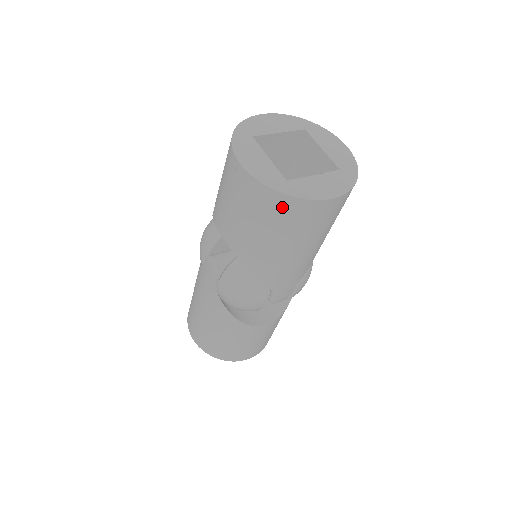
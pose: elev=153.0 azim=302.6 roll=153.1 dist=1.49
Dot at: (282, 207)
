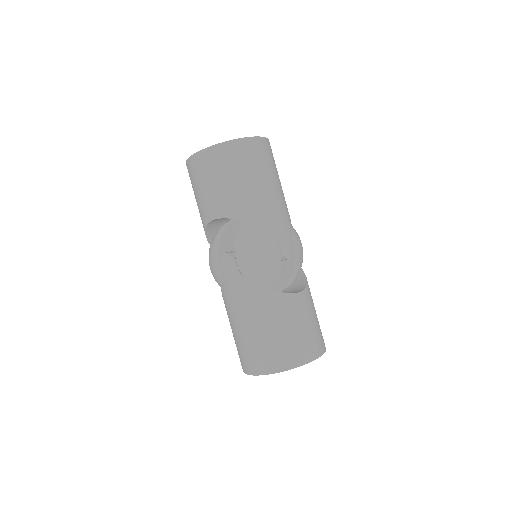
Dot at: (233, 151)
